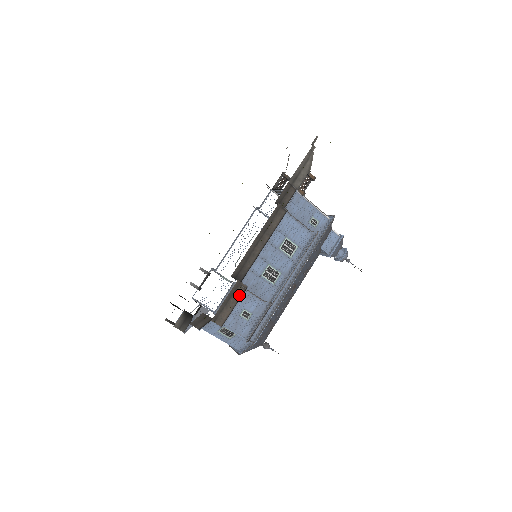
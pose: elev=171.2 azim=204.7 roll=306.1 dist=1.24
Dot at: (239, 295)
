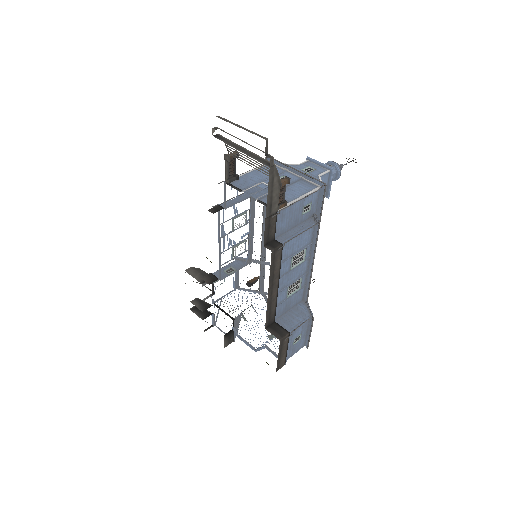
Dot at: (286, 343)
